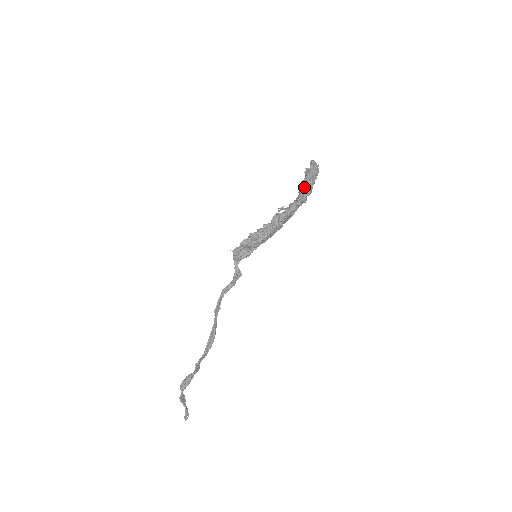
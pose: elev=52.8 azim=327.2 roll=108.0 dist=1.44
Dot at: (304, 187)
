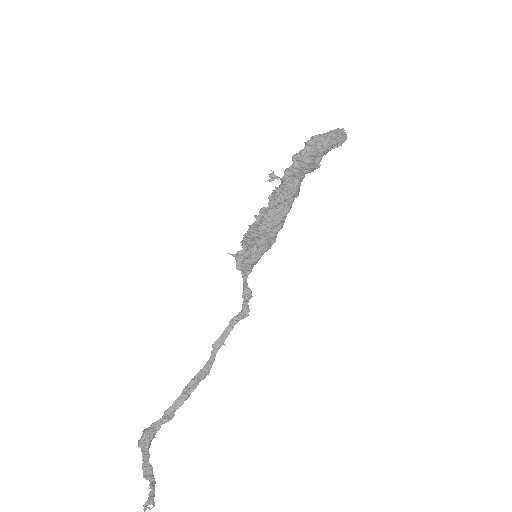
Dot at: (305, 146)
